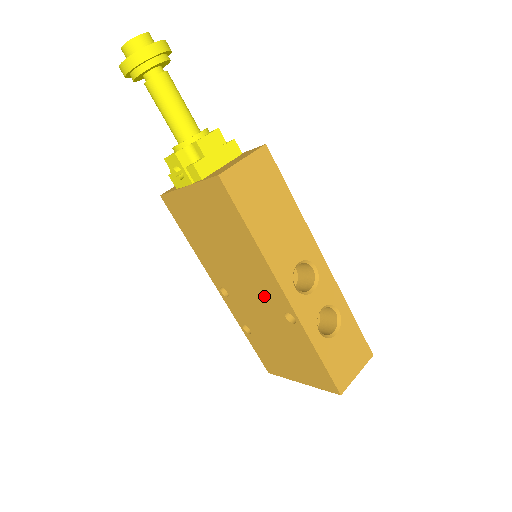
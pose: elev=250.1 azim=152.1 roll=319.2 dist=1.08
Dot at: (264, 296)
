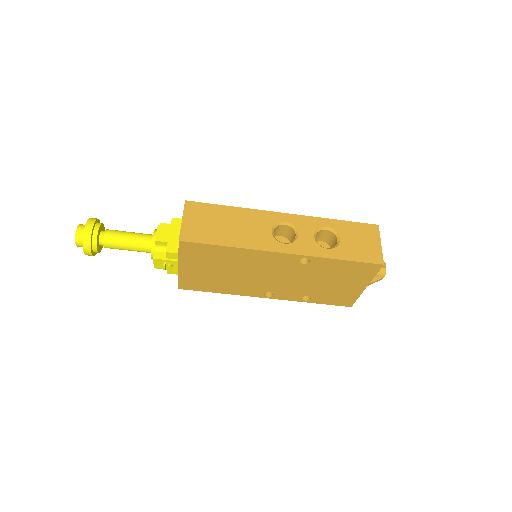
Dot at: (280, 268)
